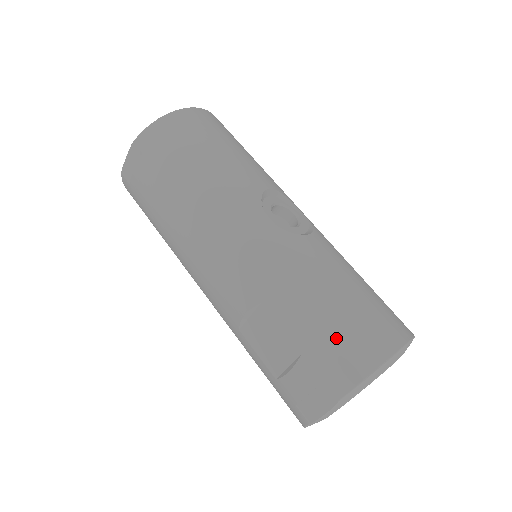
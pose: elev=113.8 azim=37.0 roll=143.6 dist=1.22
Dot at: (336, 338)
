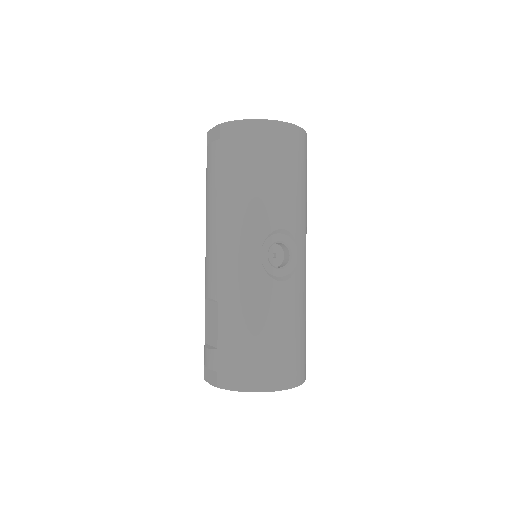
Dot at: (239, 358)
